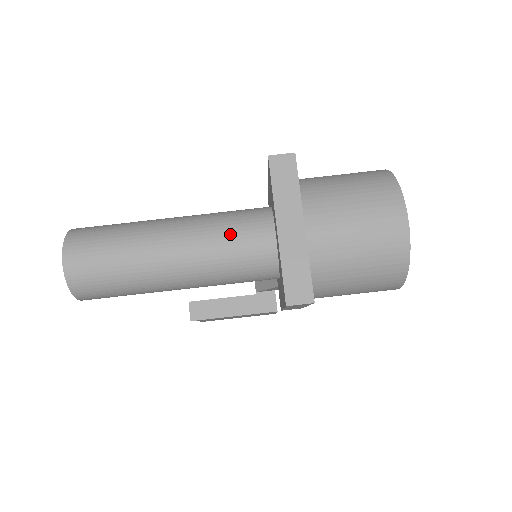
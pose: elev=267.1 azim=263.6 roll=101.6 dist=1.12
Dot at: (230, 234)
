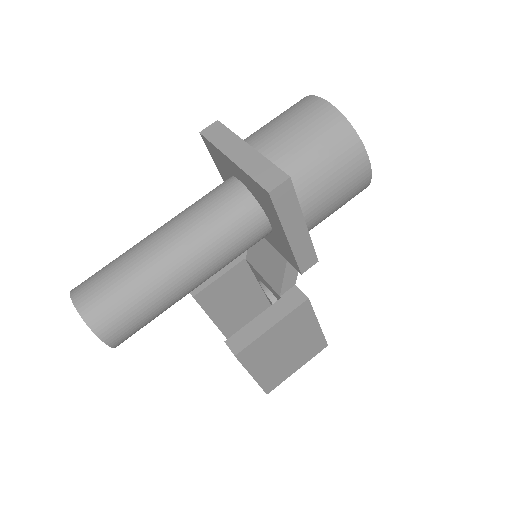
Dot at: (204, 202)
